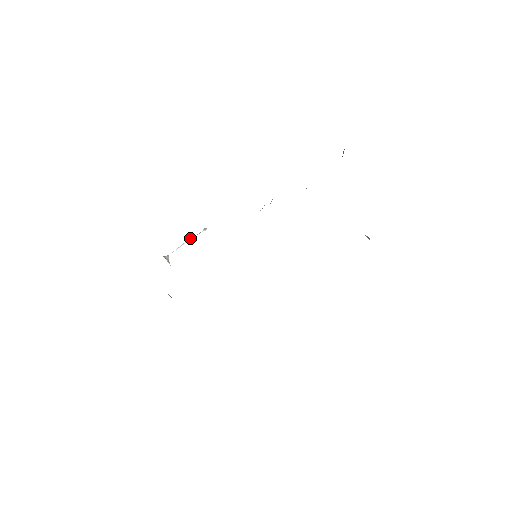
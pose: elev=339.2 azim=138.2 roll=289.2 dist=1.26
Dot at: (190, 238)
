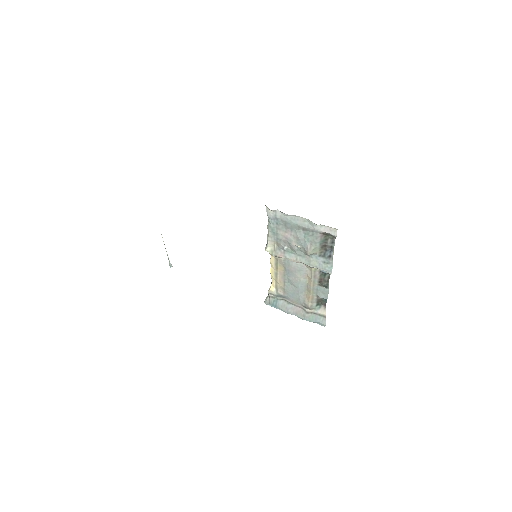
Dot at: occluded
